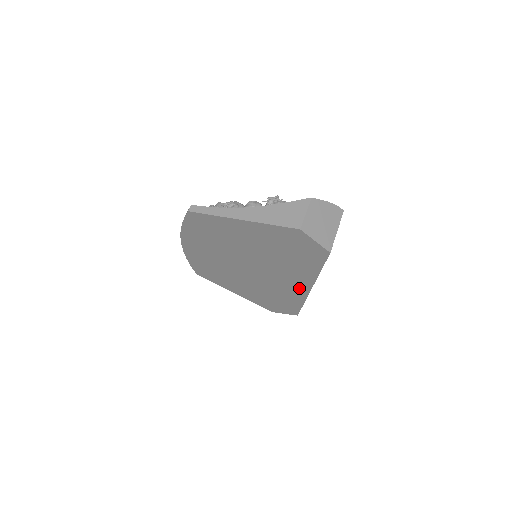
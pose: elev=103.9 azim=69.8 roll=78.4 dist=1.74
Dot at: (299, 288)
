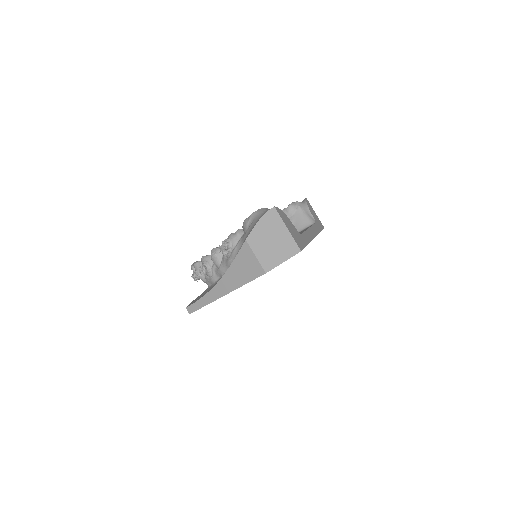
Dot at: occluded
